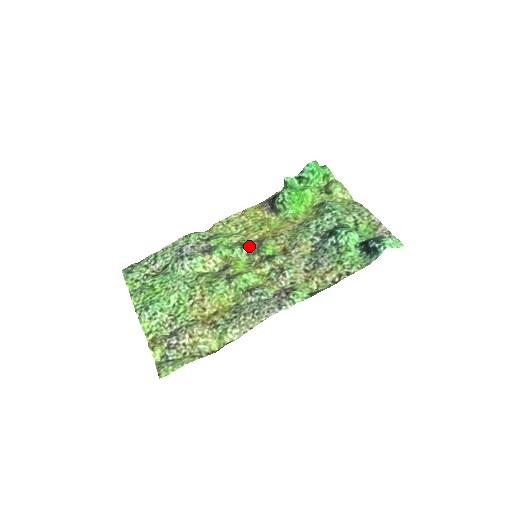
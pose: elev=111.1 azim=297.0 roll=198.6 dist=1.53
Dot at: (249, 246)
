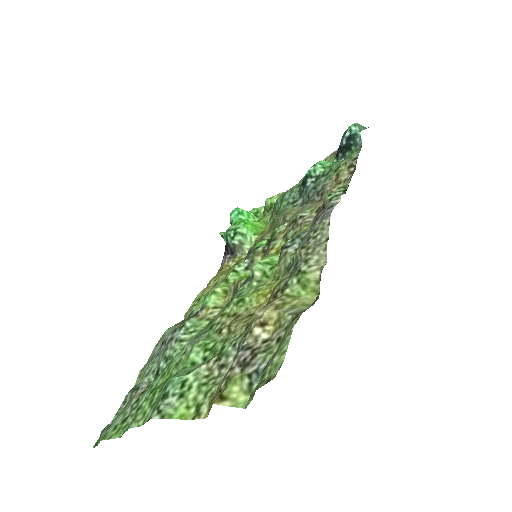
Dot at: (240, 265)
